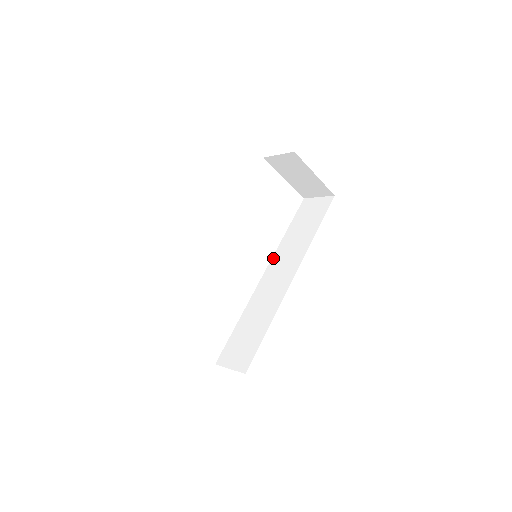
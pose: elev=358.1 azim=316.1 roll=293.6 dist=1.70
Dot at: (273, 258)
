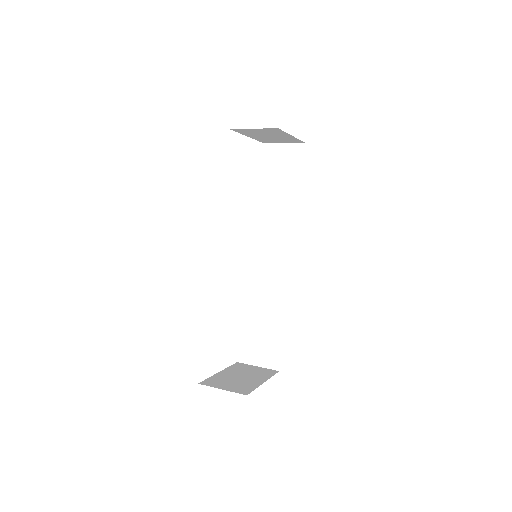
Dot at: (255, 231)
